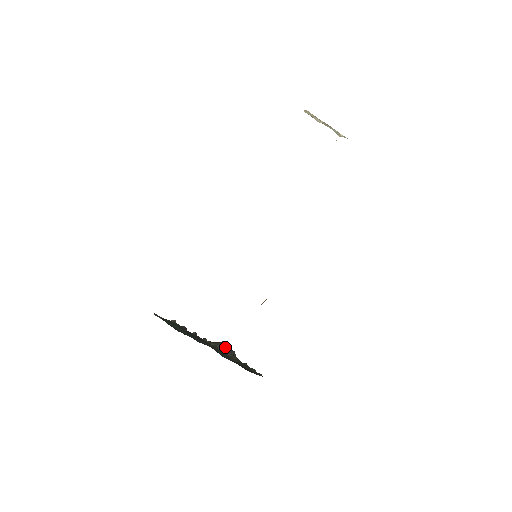
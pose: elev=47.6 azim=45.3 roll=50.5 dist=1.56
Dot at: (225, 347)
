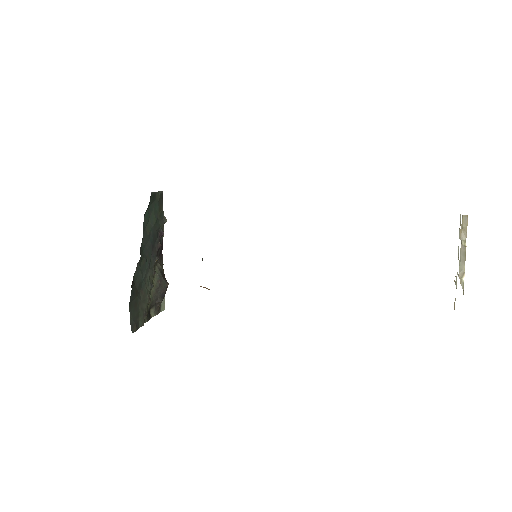
Dot at: (162, 287)
